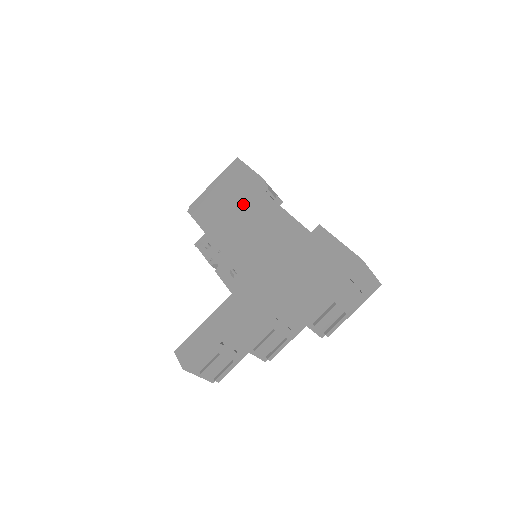
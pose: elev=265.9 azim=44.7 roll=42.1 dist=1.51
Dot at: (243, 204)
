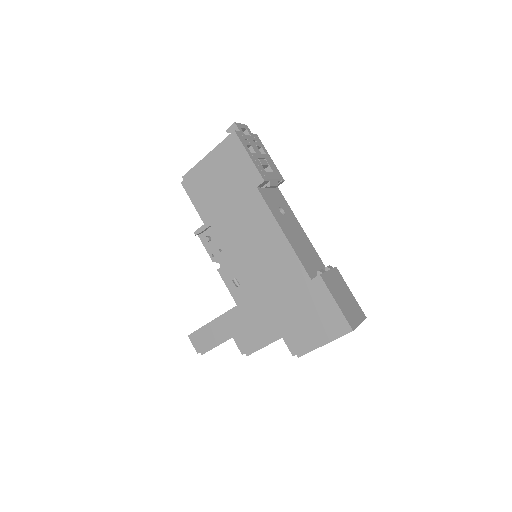
Dot at: (243, 208)
